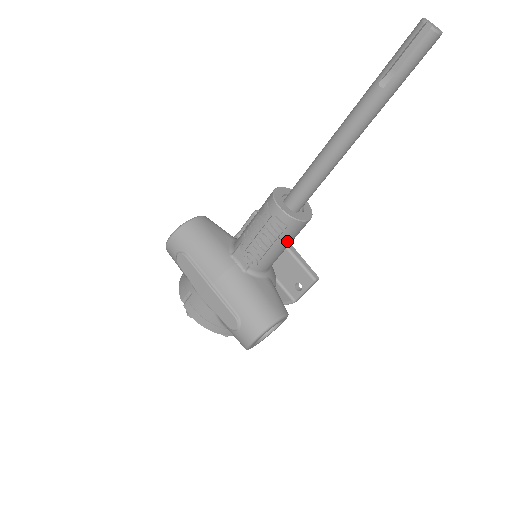
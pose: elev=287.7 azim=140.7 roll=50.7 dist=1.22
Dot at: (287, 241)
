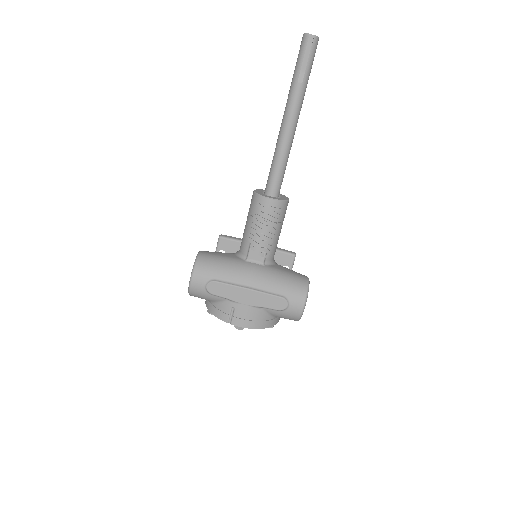
Dot at: (282, 223)
